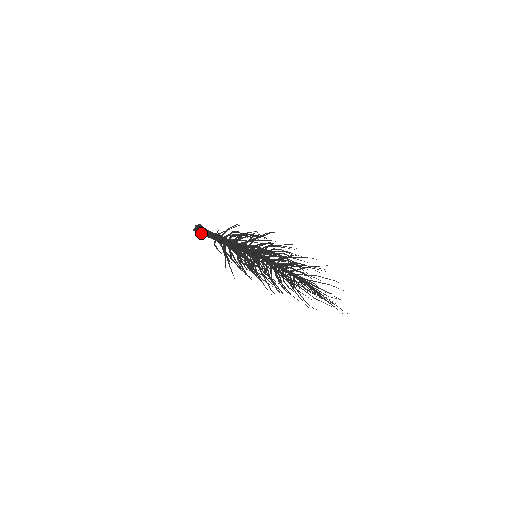
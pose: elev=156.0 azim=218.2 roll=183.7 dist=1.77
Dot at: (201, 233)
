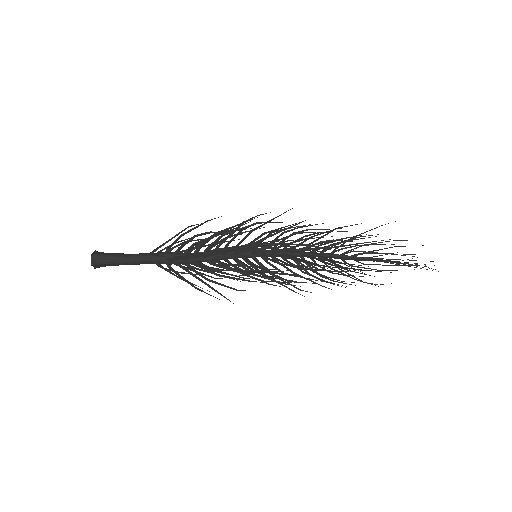
Dot at: (114, 263)
